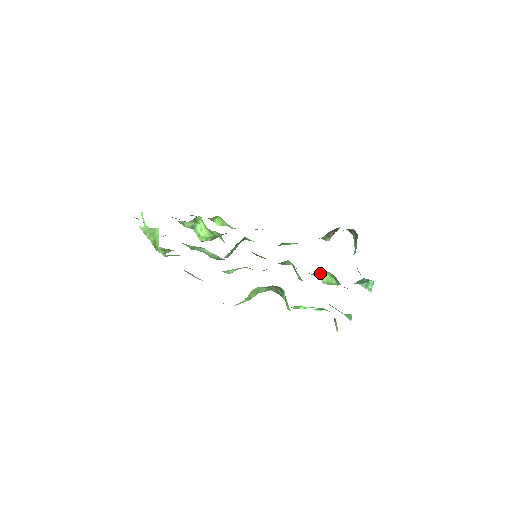
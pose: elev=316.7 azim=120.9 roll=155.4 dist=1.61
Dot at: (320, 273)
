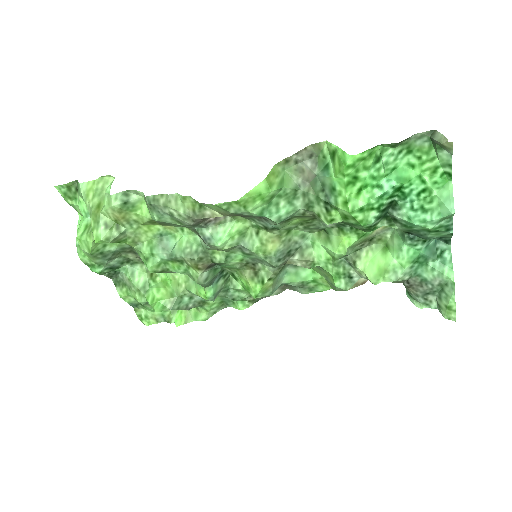
Dot at: (364, 252)
